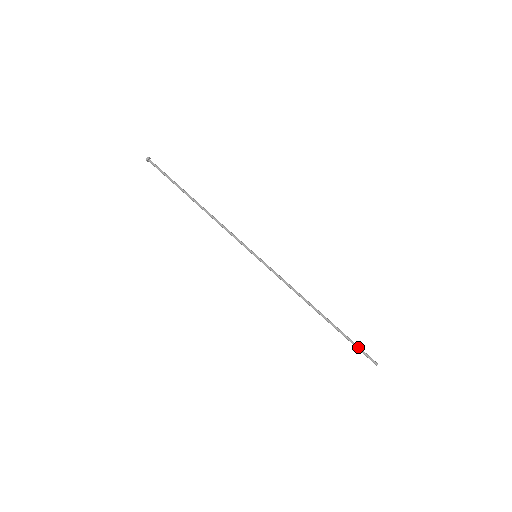
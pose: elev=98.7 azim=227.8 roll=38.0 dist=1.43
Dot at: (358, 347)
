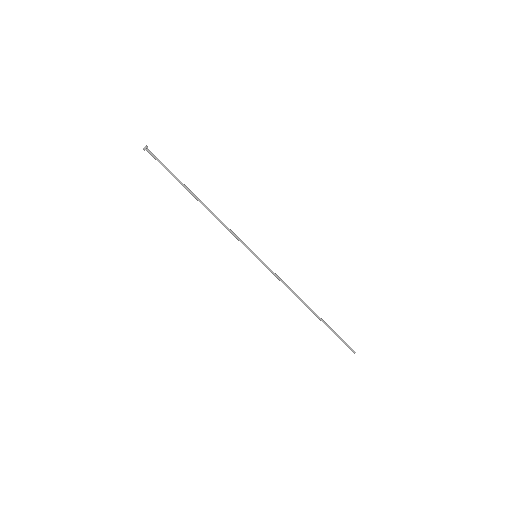
Dot at: (340, 339)
